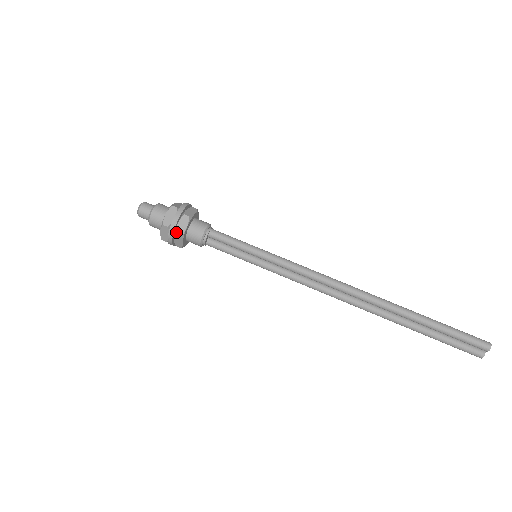
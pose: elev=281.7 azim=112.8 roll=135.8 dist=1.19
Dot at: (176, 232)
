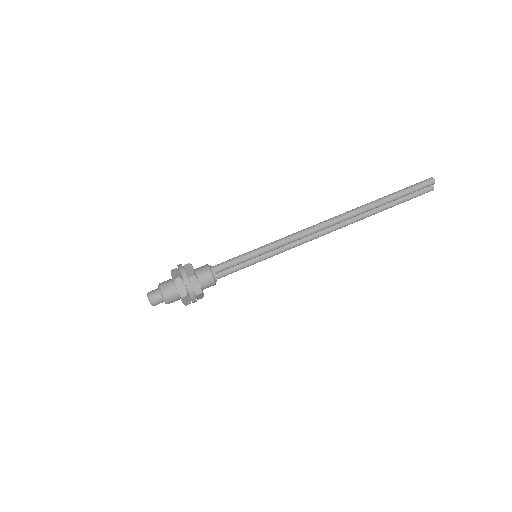
Dot at: (195, 293)
